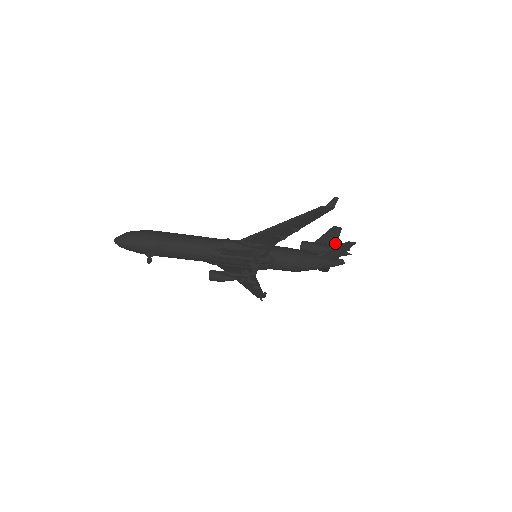
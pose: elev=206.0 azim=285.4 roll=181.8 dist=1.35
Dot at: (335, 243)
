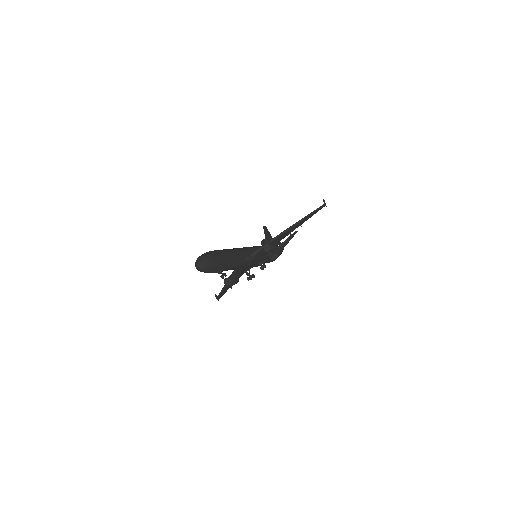
Dot at: occluded
